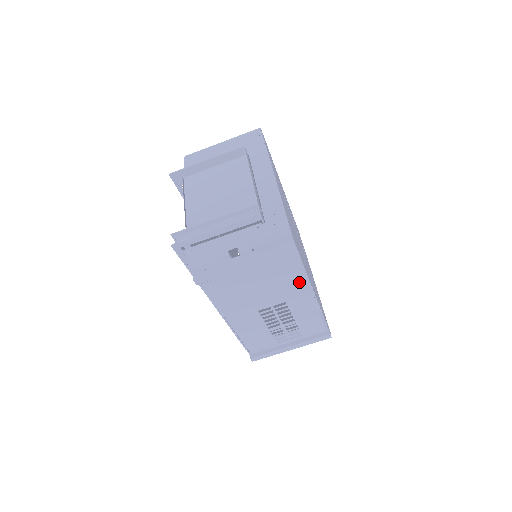
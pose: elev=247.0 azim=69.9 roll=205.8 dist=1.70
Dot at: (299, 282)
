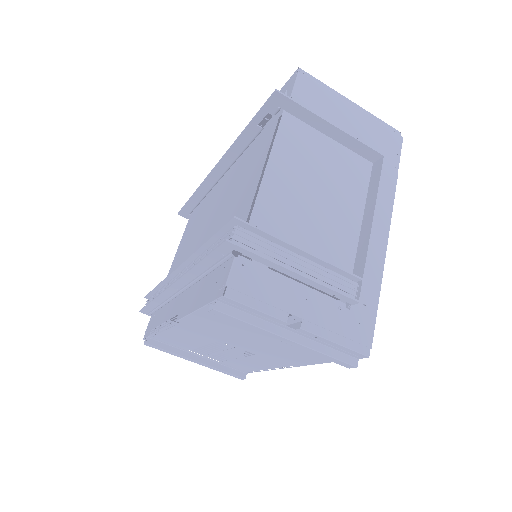
Dot at: (295, 361)
